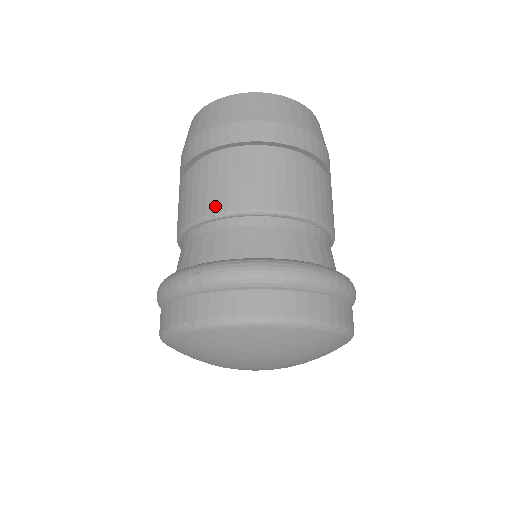
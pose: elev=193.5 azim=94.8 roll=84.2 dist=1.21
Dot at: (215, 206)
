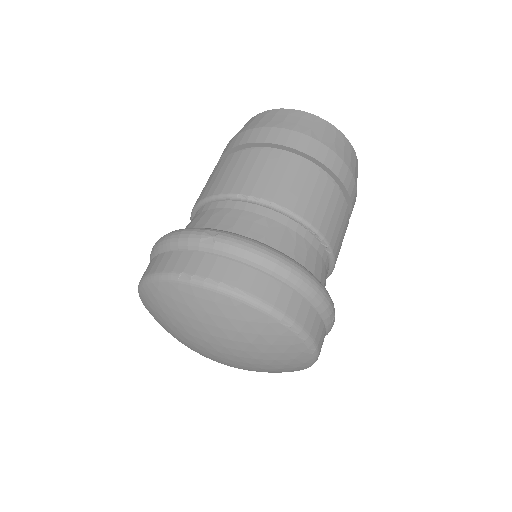
Dot at: (251, 189)
